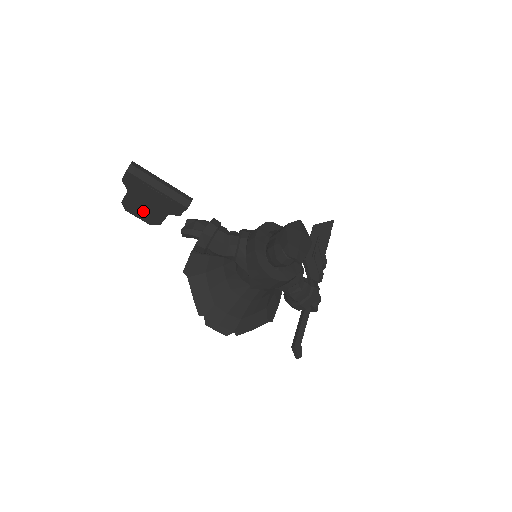
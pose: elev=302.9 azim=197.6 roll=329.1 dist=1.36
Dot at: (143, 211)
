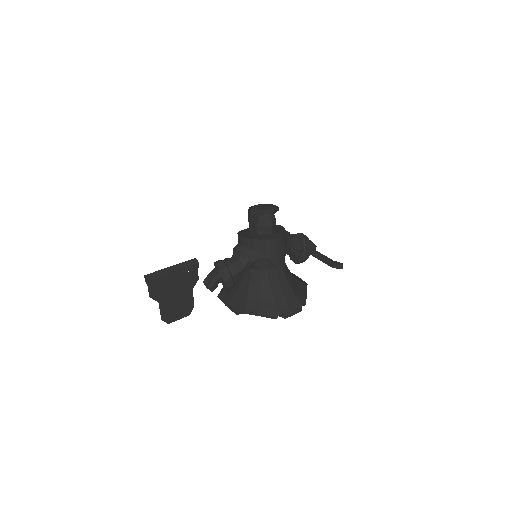
Dot at: (177, 308)
